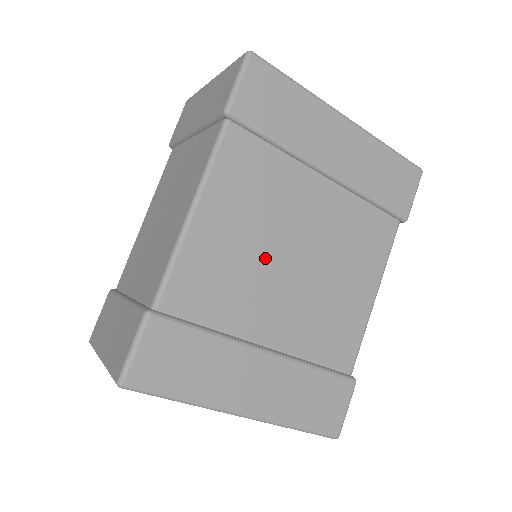
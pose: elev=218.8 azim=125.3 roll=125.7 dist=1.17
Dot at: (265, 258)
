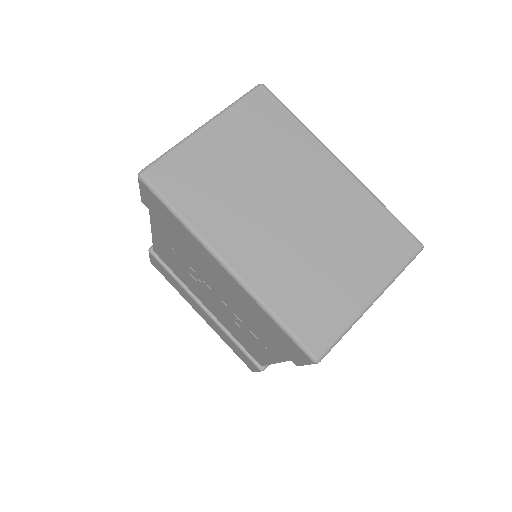
Dot at: occluded
